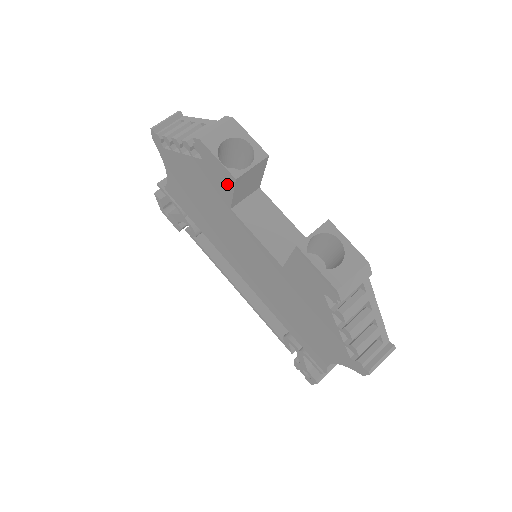
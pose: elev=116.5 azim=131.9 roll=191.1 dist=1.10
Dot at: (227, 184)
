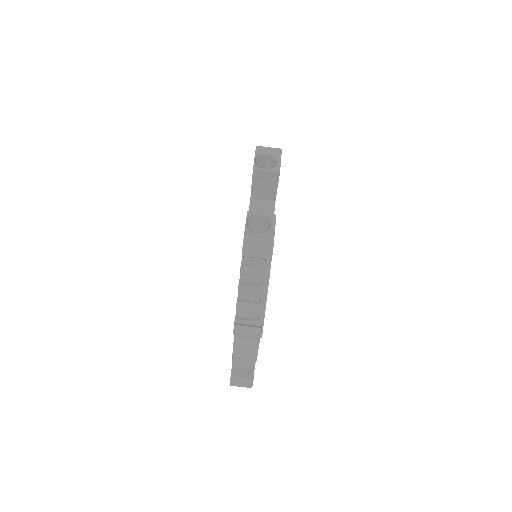
Dot at: occluded
